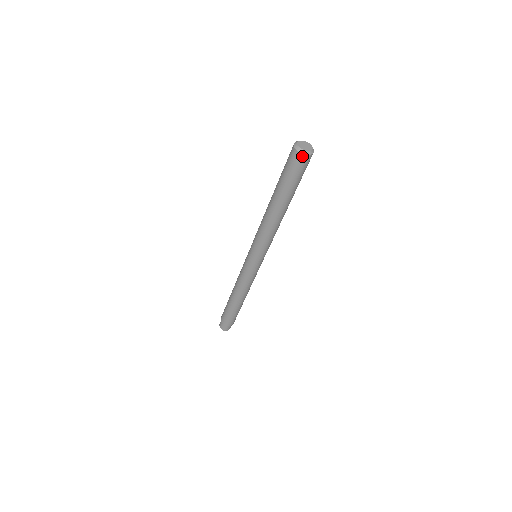
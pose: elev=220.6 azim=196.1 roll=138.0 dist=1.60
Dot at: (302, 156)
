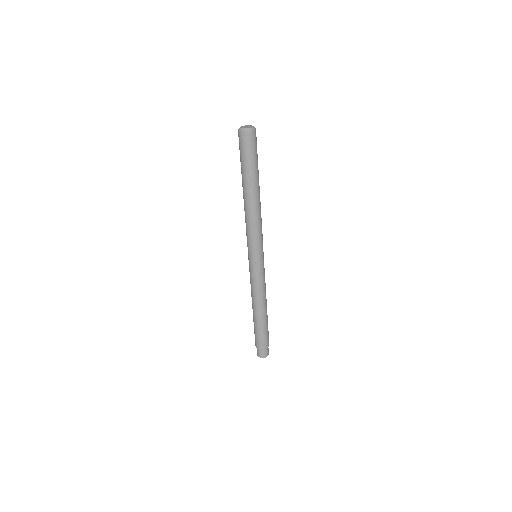
Dot at: (250, 133)
